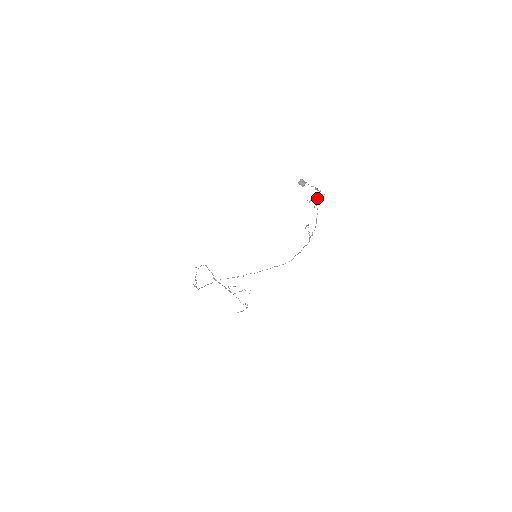
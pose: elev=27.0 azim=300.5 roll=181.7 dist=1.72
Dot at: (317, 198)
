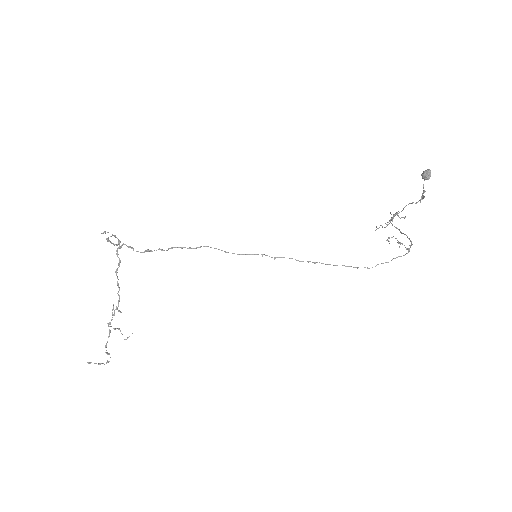
Dot at: (392, 218)
